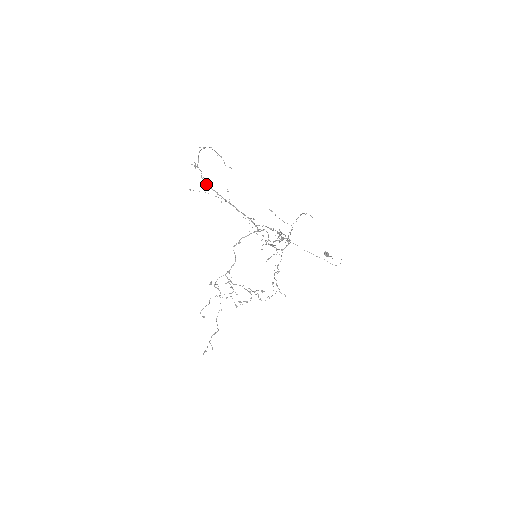
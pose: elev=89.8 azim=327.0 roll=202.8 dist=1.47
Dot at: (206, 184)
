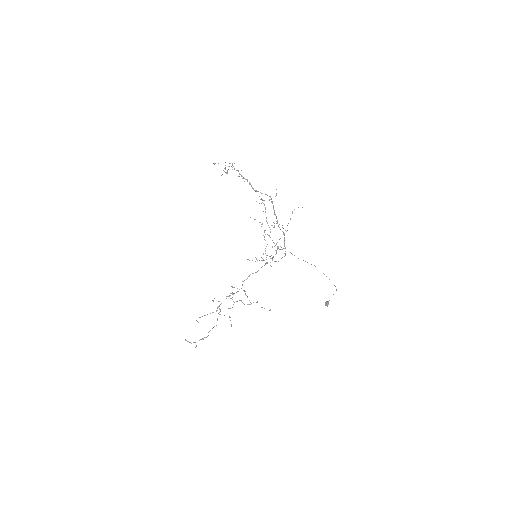
Dot at: (227, 173)
